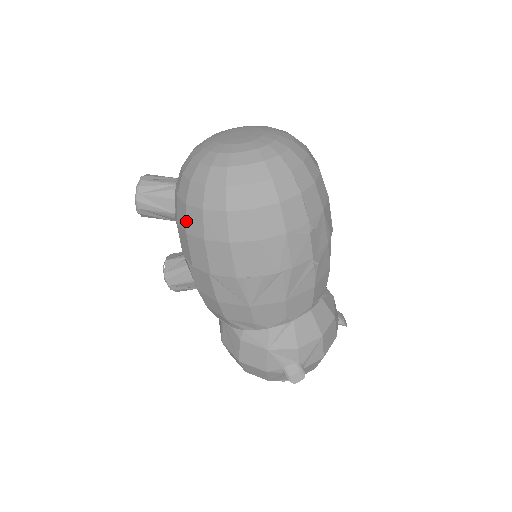
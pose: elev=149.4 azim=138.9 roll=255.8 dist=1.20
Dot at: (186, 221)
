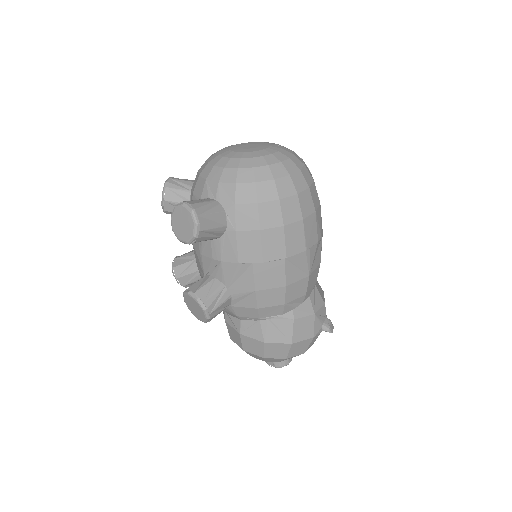
Dot at: (260, 219)
